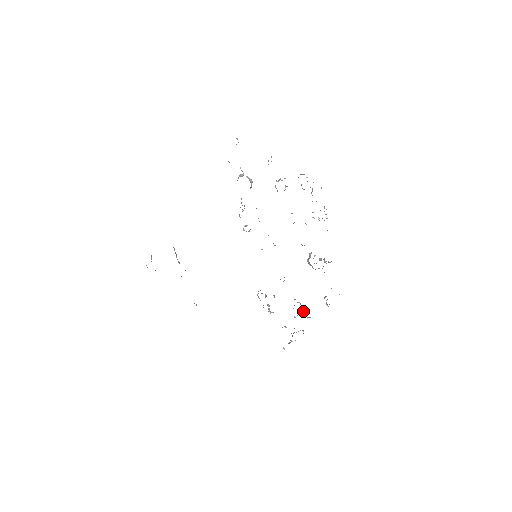
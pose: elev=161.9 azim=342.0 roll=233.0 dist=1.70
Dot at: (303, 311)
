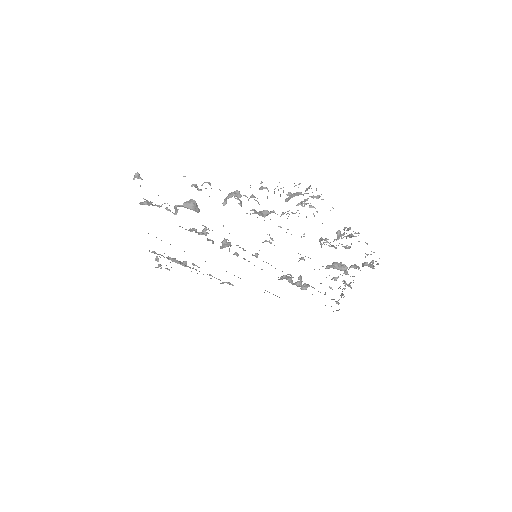
Dot at: (344, 269)
